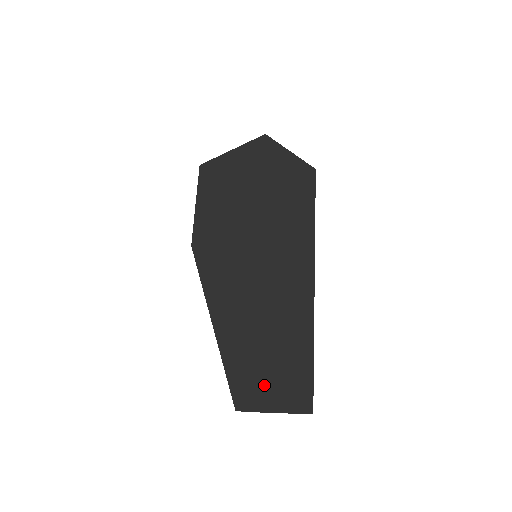
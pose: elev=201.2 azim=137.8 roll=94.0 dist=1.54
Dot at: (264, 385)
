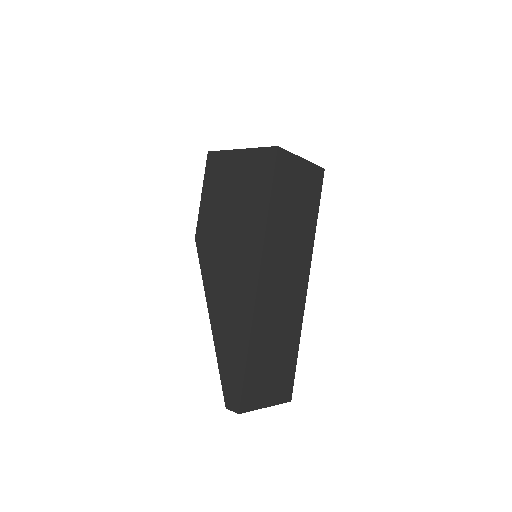
Dot at: (252, 389)
